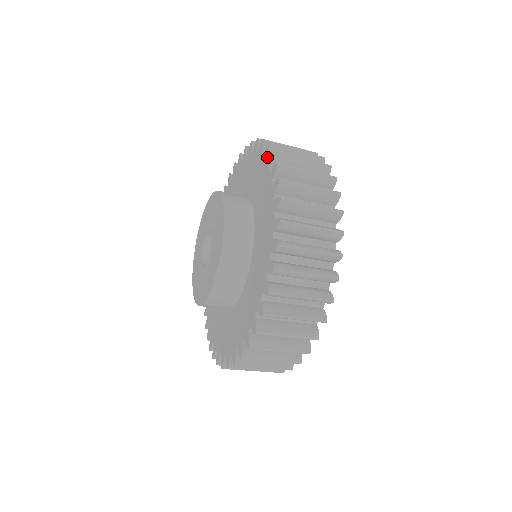
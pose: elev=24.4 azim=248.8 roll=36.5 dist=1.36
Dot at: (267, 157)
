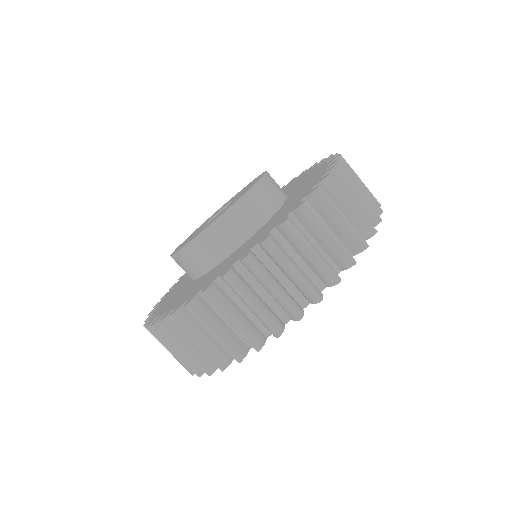
Dot at: occluded
